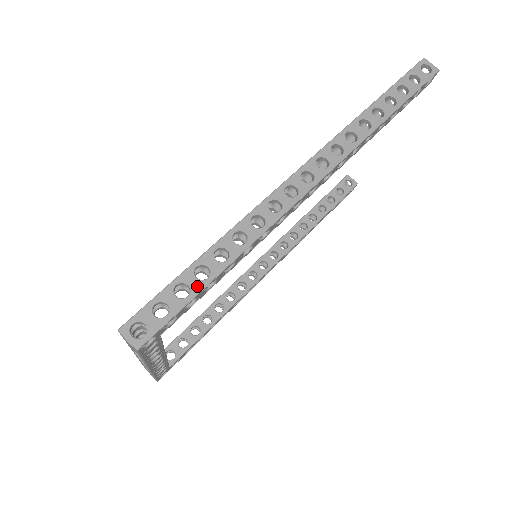
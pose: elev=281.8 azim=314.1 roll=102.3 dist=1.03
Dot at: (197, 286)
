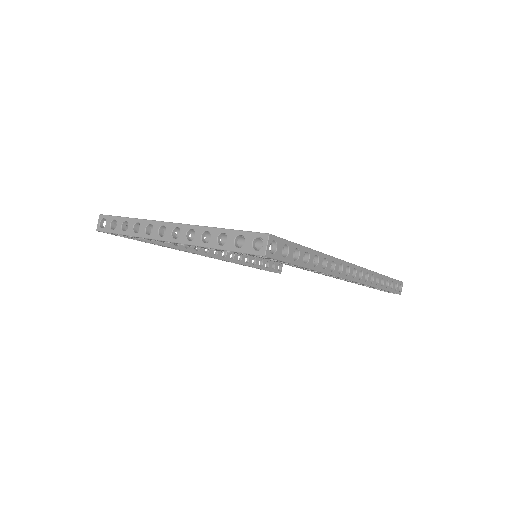
Dot at: (301, 261)
